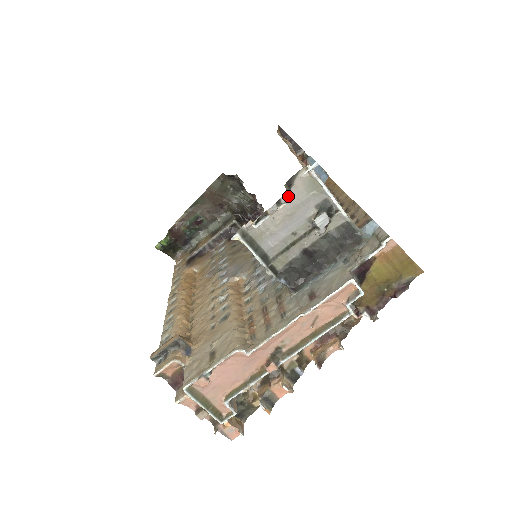
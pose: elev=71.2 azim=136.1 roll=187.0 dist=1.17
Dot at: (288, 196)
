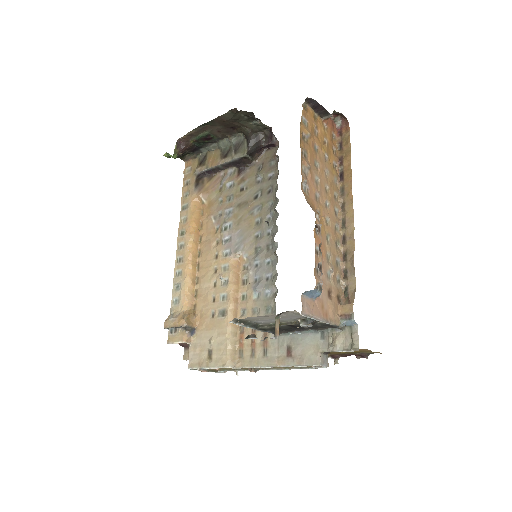
Dot at: occluded
